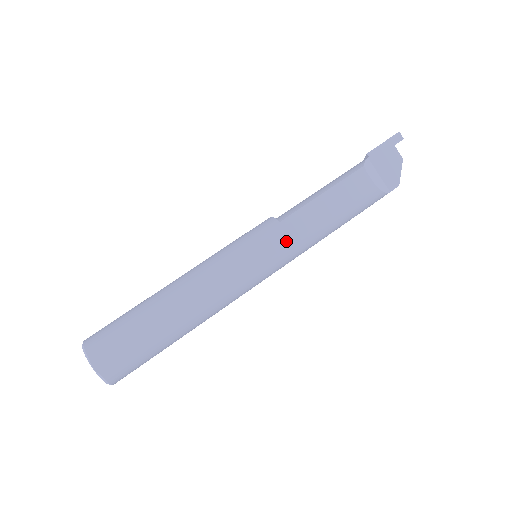
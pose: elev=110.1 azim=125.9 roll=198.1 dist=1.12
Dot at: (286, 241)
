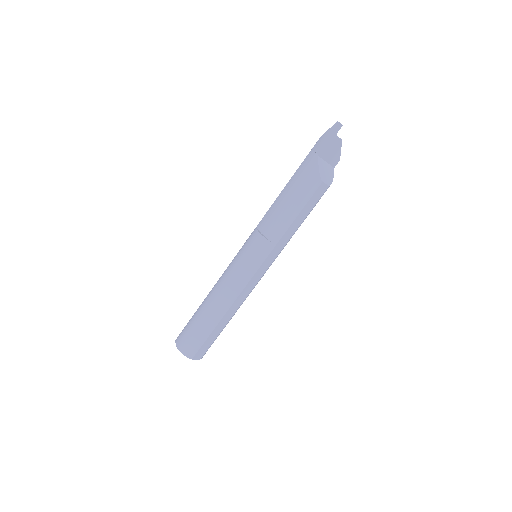
Dot at: (278, 251)
